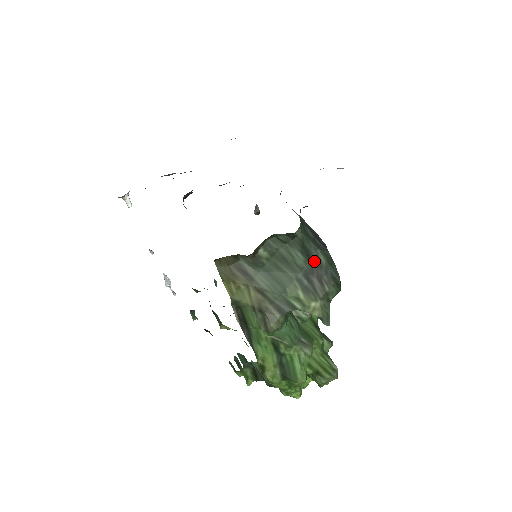
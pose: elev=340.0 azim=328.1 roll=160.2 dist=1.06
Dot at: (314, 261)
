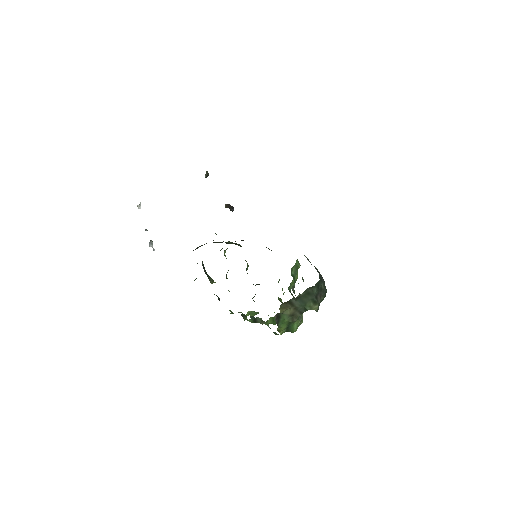
Dot at: (320, 289)
